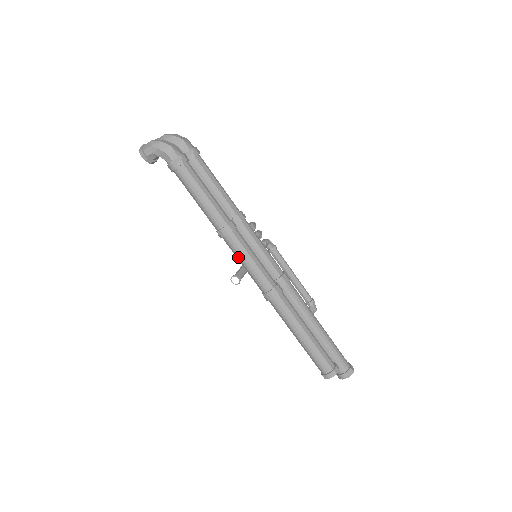
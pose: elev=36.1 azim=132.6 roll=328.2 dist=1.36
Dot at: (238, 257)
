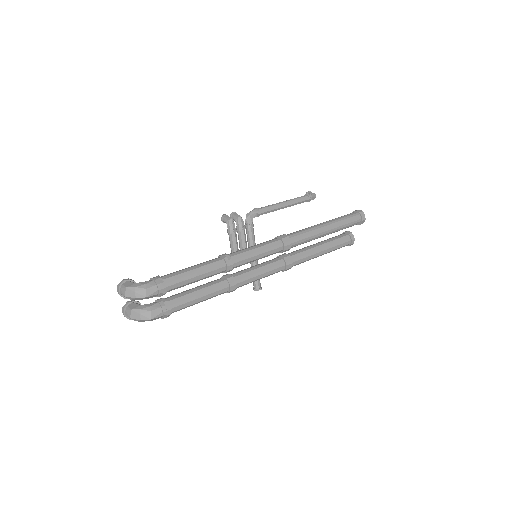
Dot at: occluded
